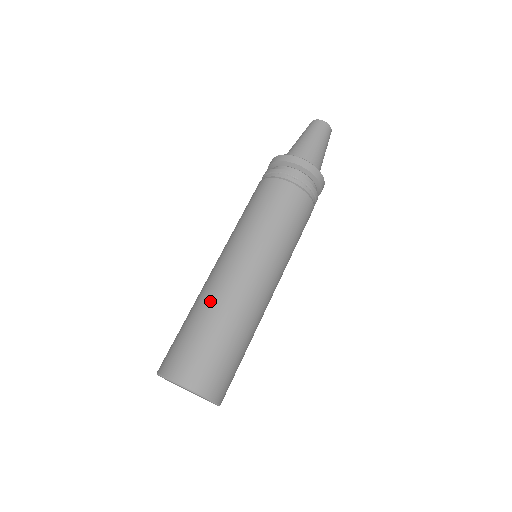
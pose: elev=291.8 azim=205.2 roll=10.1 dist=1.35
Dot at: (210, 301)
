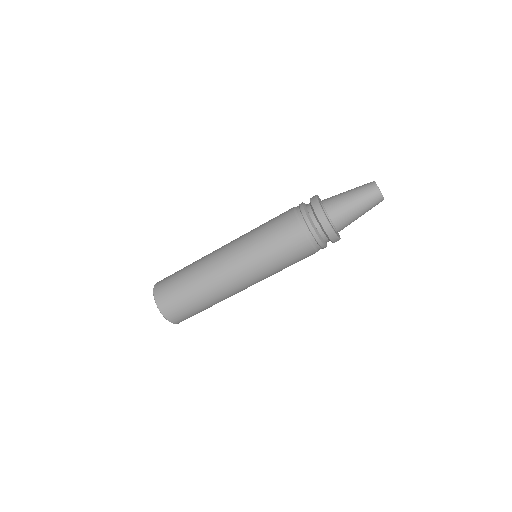
Dot at: (218, 299)
